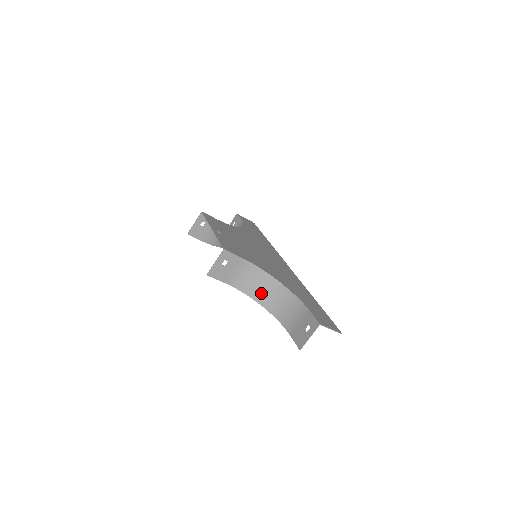
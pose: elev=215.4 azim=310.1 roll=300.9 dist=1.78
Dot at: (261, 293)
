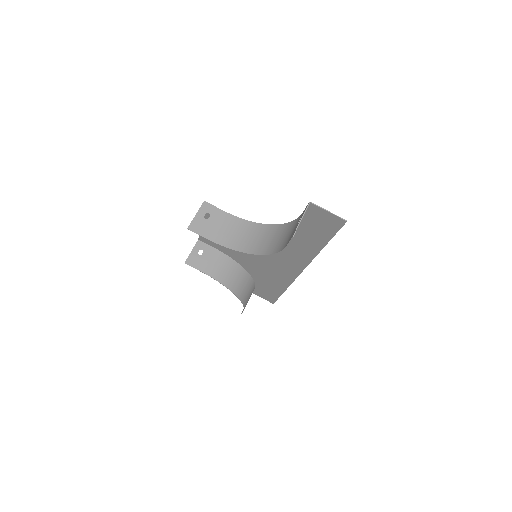
Dot at: (252, 243)
